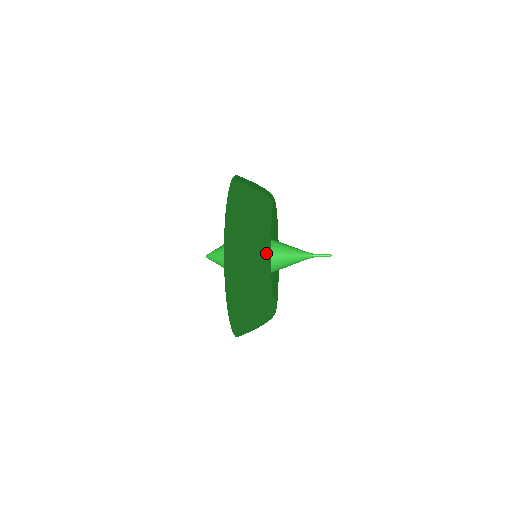
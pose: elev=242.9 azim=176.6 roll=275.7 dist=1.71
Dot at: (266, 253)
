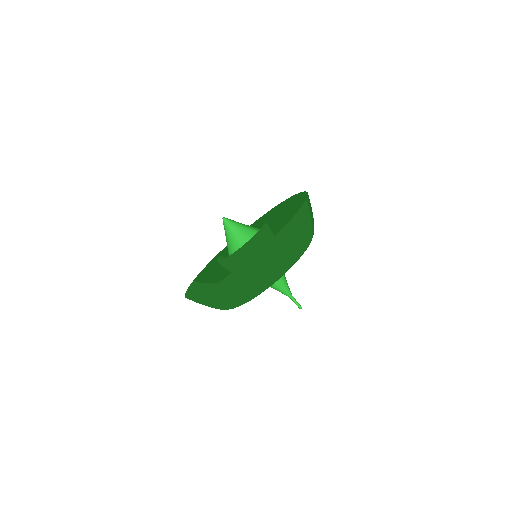
Dot at: (276, 279)
